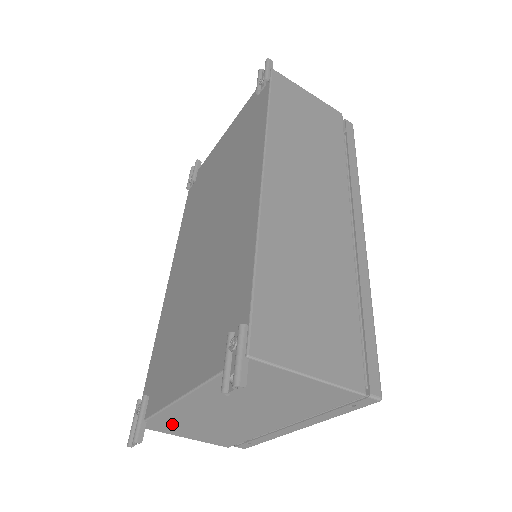
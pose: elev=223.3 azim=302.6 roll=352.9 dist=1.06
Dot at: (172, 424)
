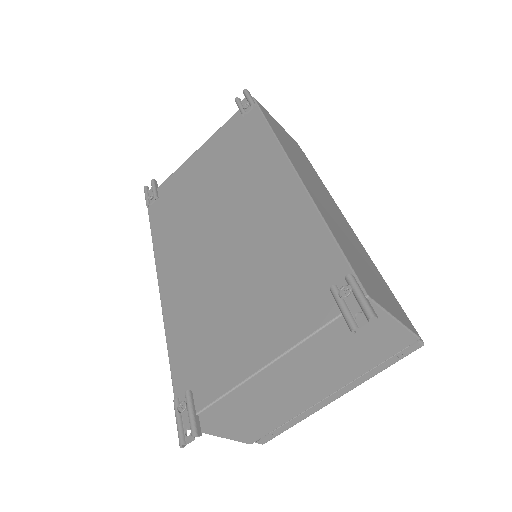
Dot at: (223, 414)
